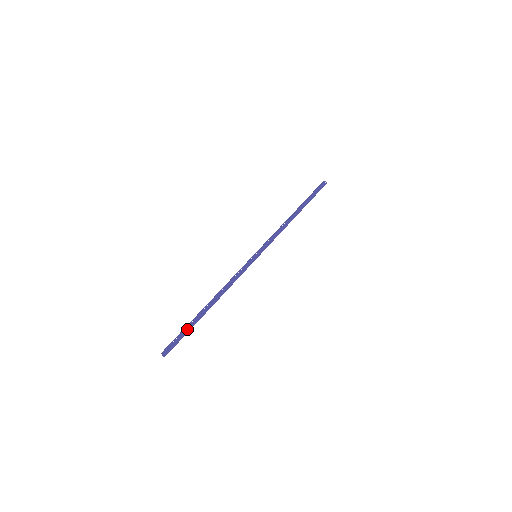
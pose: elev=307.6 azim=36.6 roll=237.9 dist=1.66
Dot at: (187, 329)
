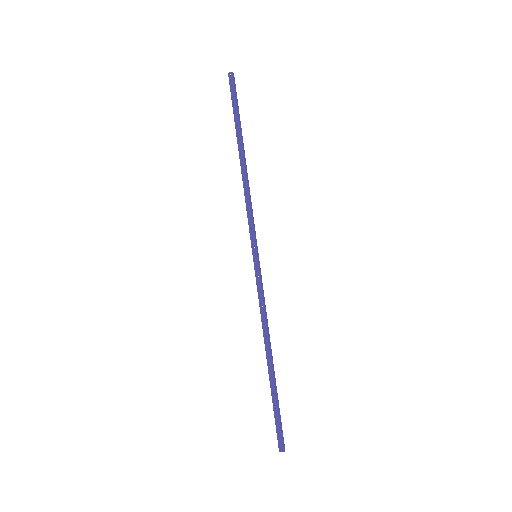
Dot at: (278, 405)
